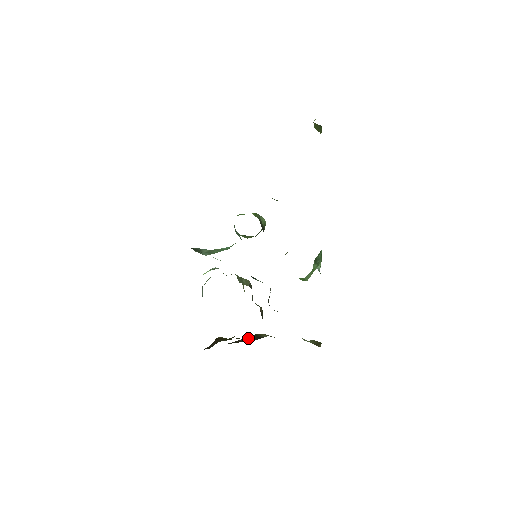
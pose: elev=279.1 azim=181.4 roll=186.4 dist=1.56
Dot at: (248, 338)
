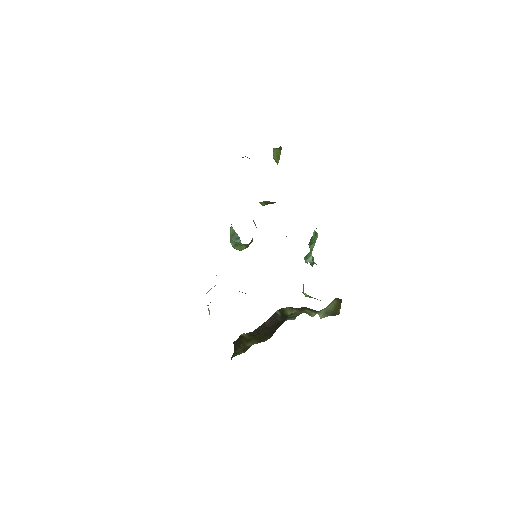
Dot at: (274, 317)
